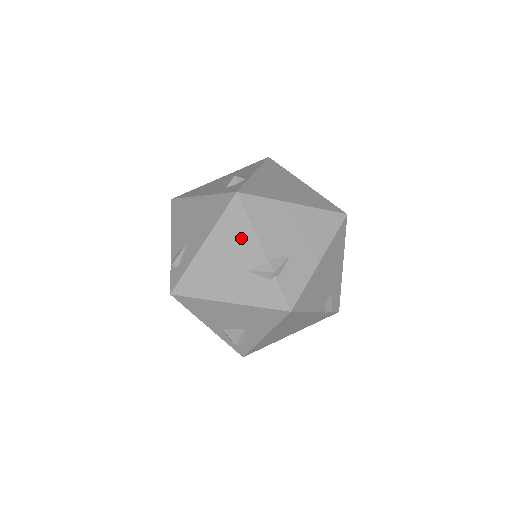
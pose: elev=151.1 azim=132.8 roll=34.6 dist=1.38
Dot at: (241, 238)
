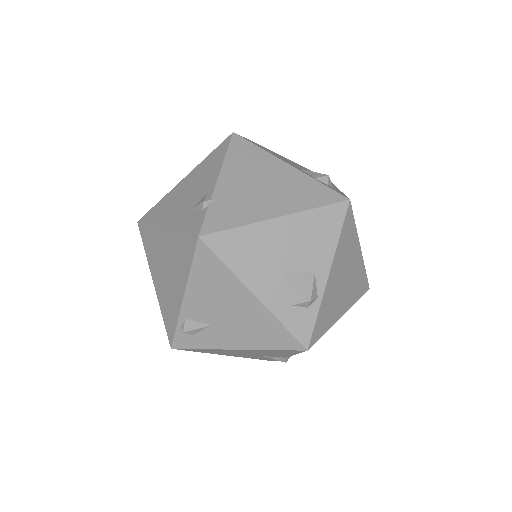
Dot at: (278, 354)
